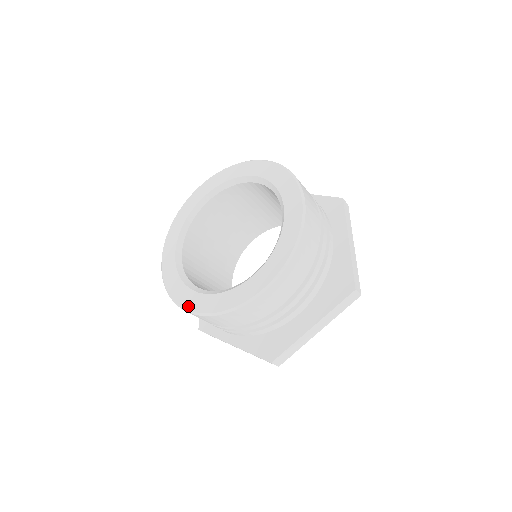
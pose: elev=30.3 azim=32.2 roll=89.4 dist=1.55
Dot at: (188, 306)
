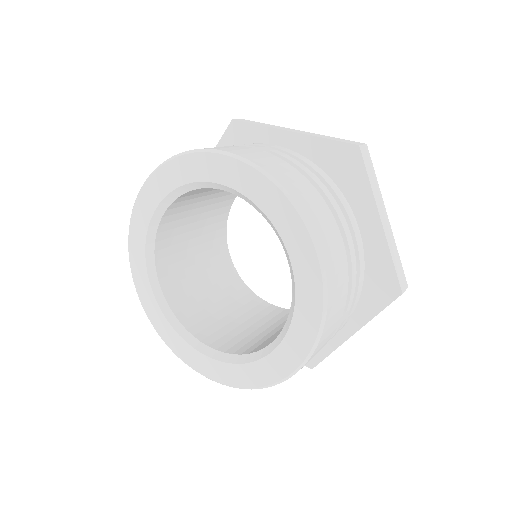
Dot at: (139, 291)
